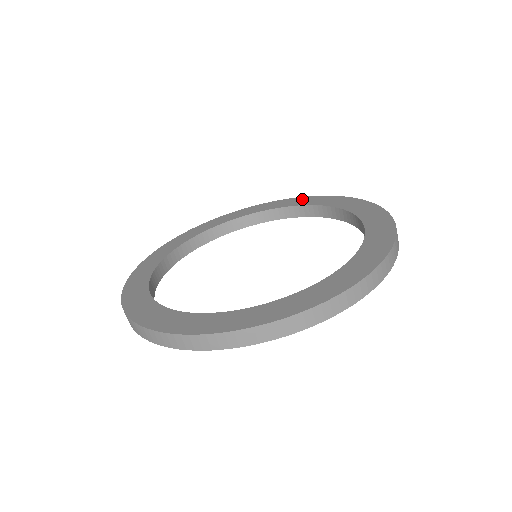
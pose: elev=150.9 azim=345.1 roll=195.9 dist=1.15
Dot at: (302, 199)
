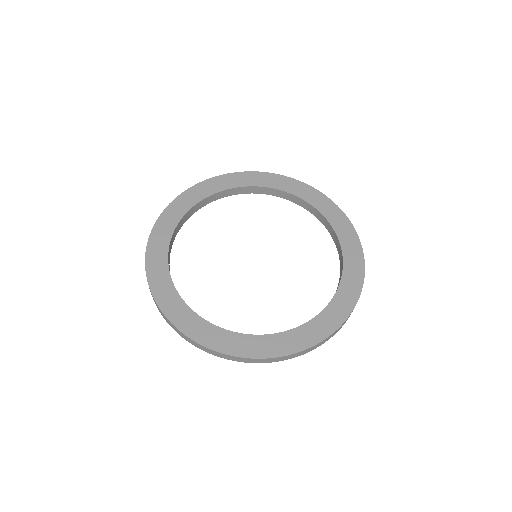
Dot at: (351, 235)
